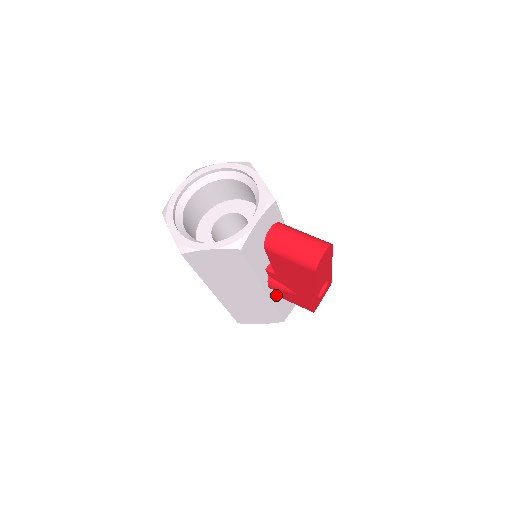
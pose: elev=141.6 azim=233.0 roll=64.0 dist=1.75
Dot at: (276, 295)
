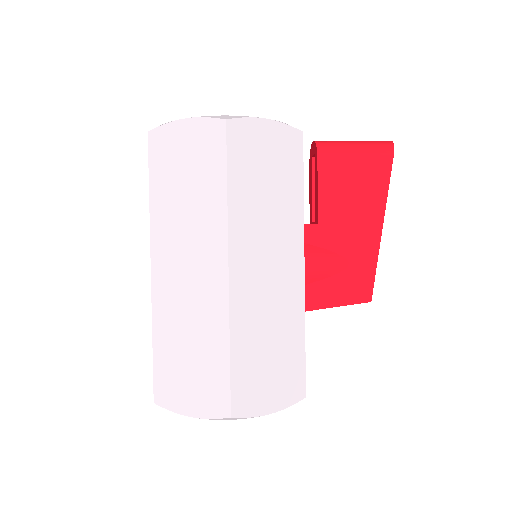
Dot at: occluded
